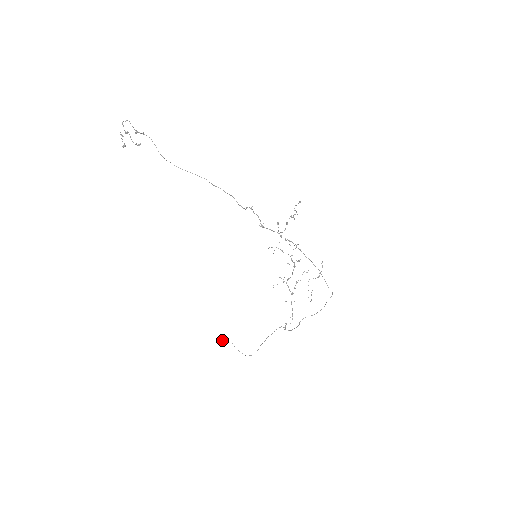
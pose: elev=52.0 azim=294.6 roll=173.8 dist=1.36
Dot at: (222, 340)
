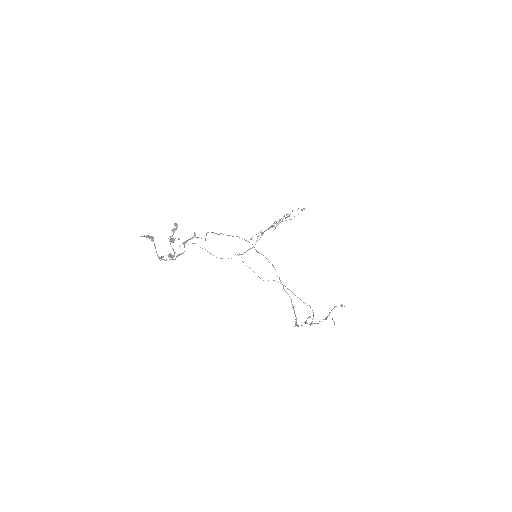
Dot at: occluded
